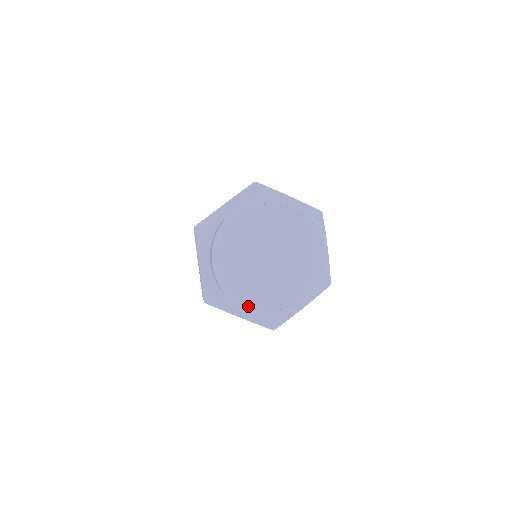
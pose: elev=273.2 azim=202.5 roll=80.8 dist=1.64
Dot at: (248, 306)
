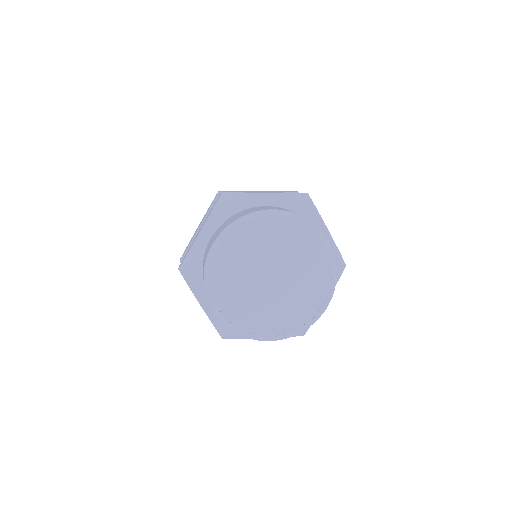
Dot at: (268, 337)
